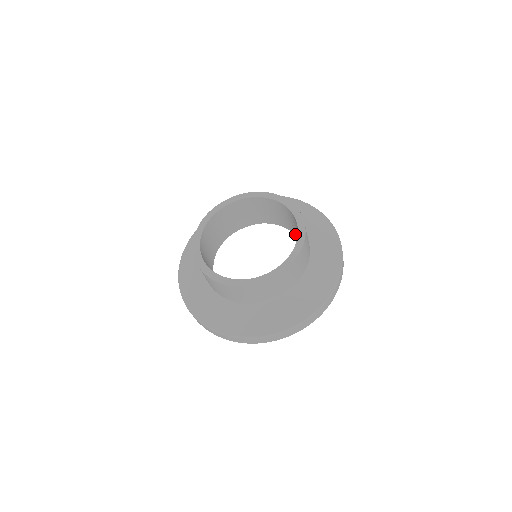
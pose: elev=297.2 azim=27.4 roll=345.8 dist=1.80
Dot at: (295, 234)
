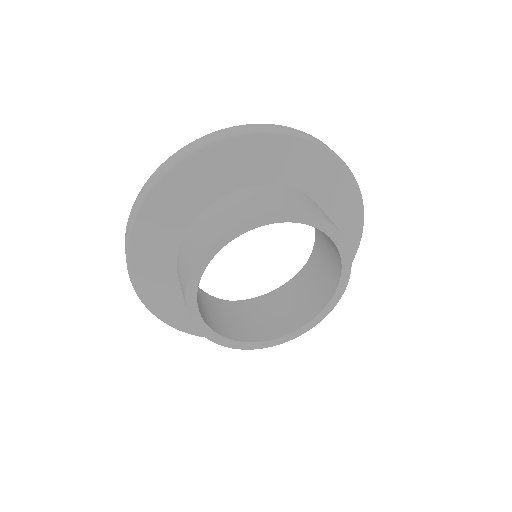
Dot at: (317, 239)
